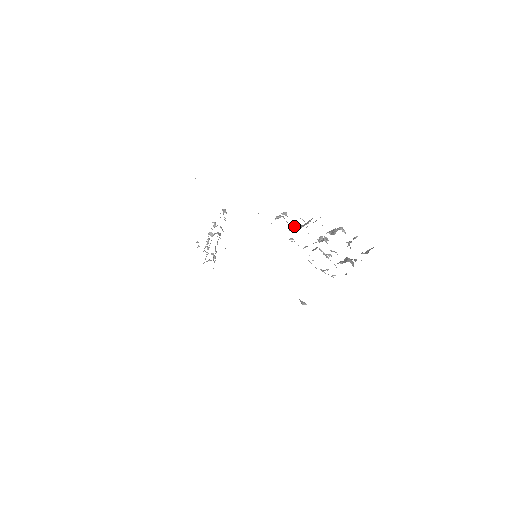
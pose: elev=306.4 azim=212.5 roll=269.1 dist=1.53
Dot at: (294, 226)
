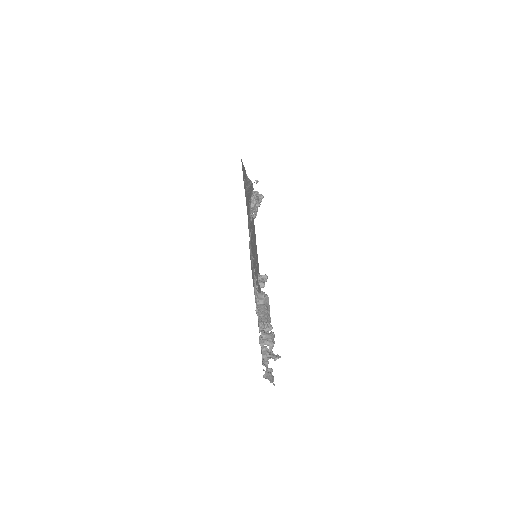
Dot at: (258, 300)
